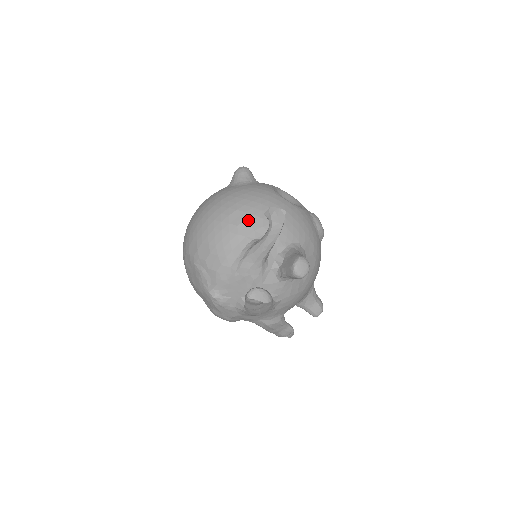
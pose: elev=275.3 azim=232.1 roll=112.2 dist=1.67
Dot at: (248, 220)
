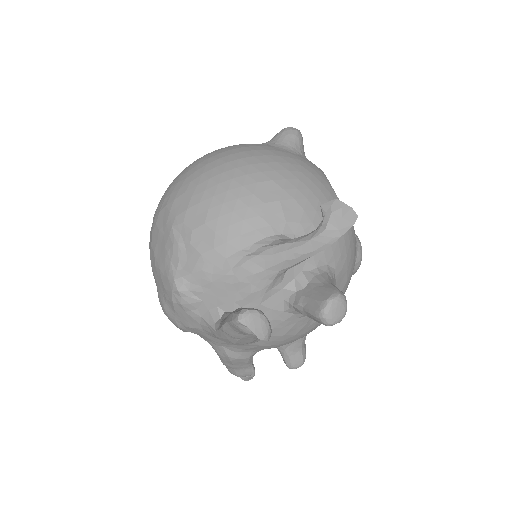
Dot at: (283, 202)
